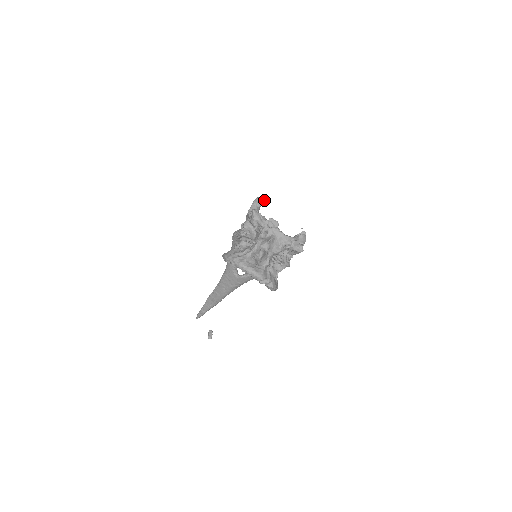
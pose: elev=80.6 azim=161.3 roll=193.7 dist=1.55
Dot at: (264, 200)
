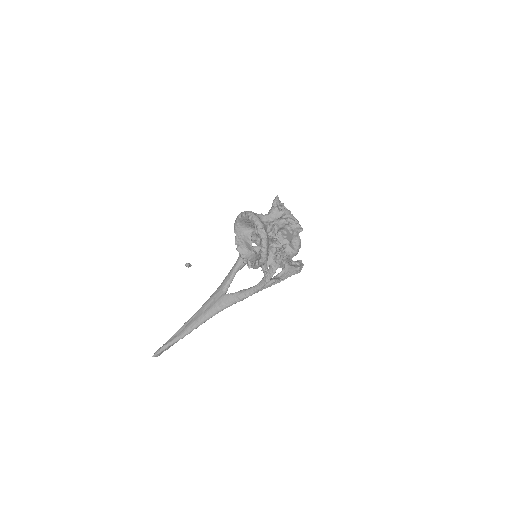
Dot at: occluded
